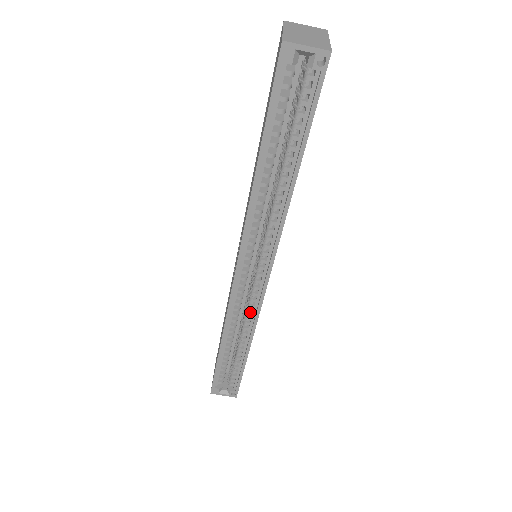
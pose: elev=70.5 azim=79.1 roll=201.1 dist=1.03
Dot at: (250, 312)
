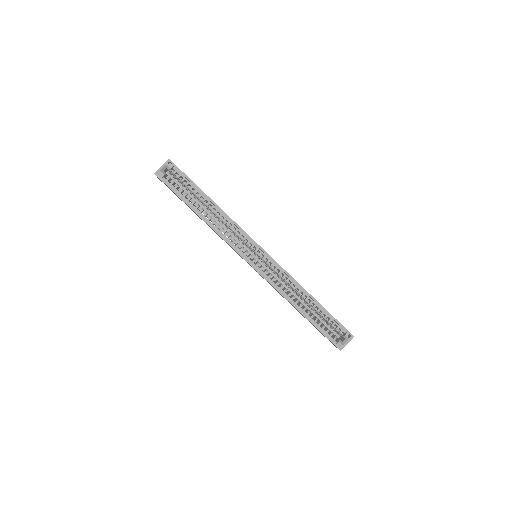
Dot at: (283, 277)
